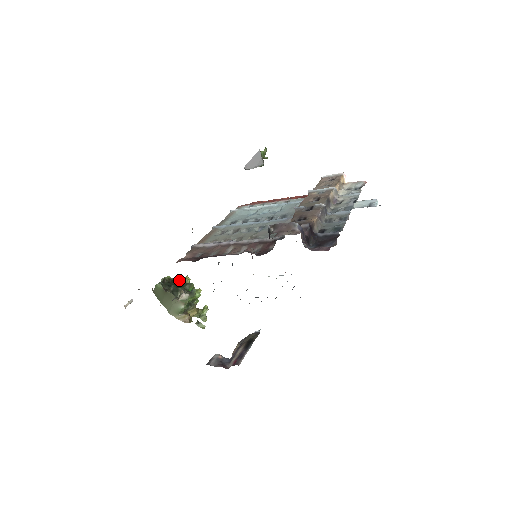
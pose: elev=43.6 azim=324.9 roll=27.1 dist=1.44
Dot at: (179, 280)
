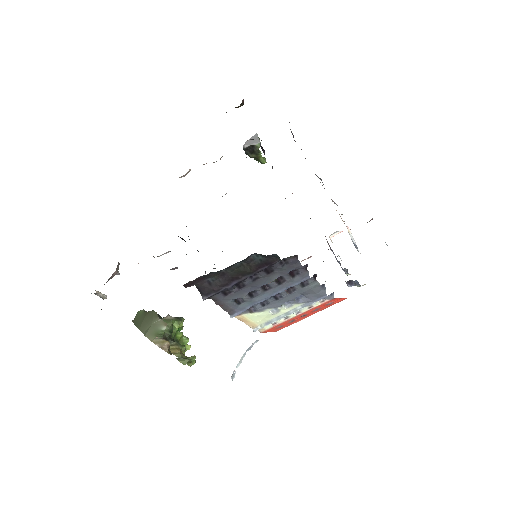
Dot at: occluded
